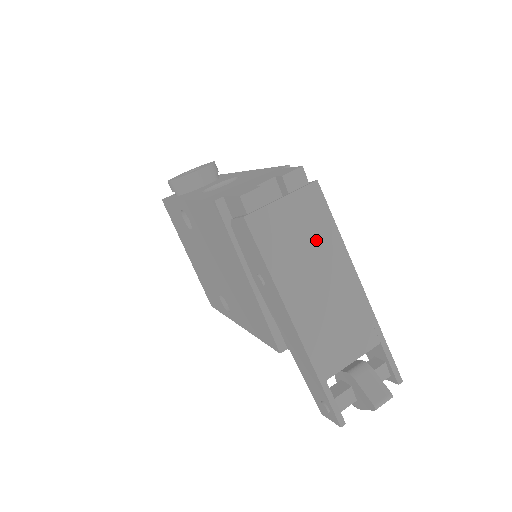
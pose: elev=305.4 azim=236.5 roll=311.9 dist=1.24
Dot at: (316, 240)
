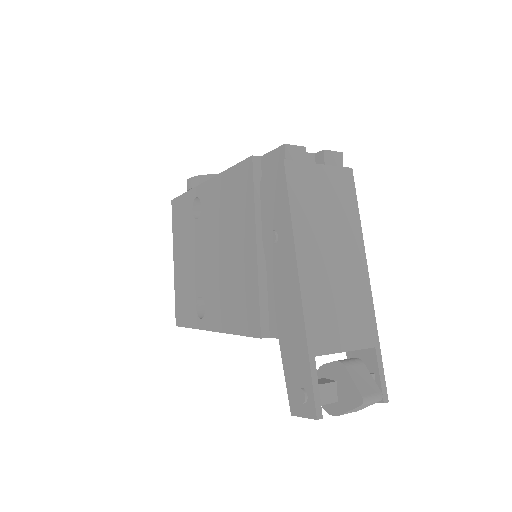
Dot at: (339, 215)
